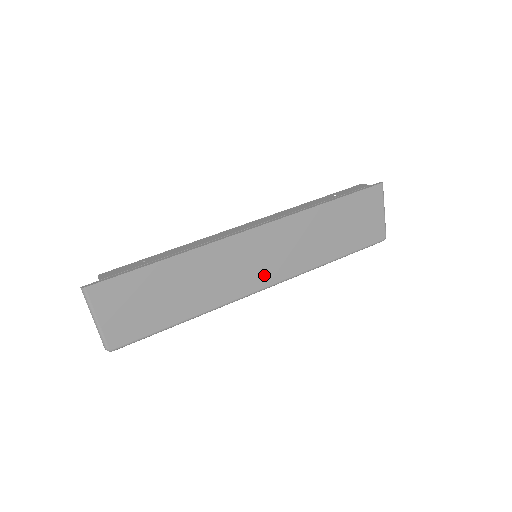
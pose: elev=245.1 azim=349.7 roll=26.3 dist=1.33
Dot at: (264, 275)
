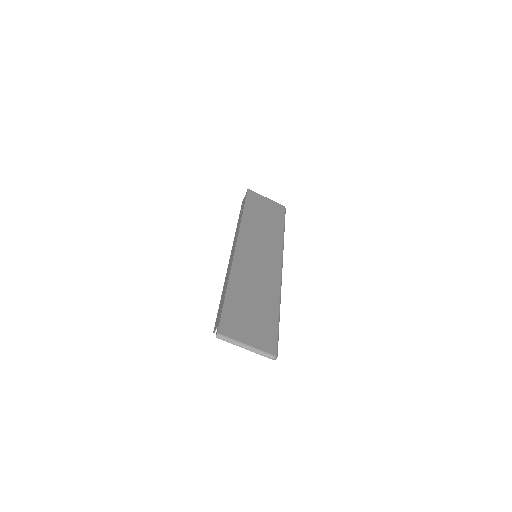
Dot at: (272, 259)
